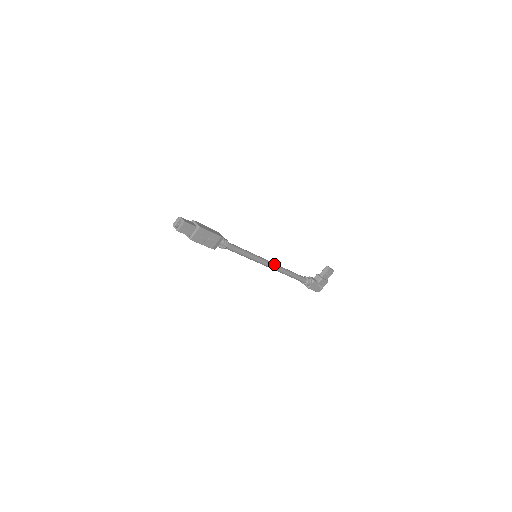
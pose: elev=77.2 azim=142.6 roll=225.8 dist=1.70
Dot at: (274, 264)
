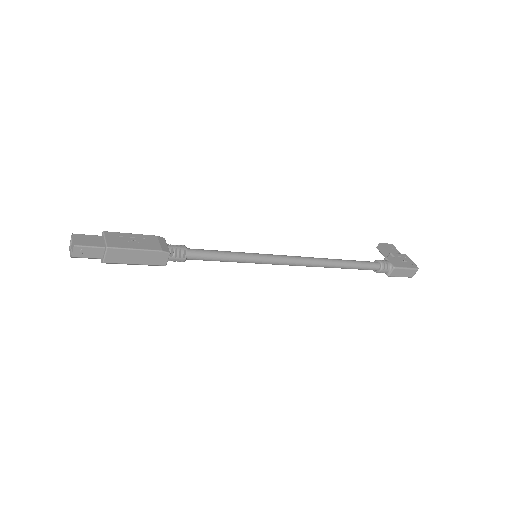
Dot at: (298, 257)
